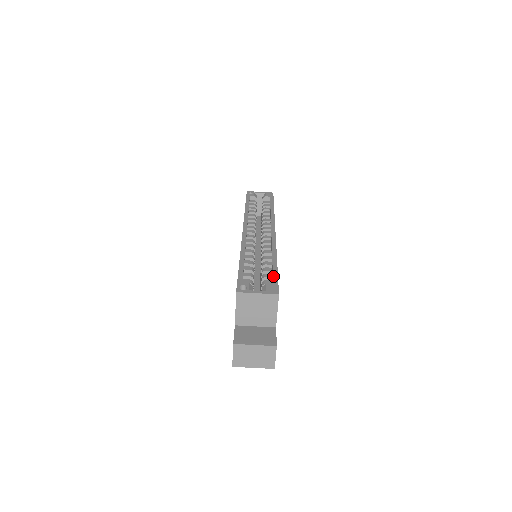
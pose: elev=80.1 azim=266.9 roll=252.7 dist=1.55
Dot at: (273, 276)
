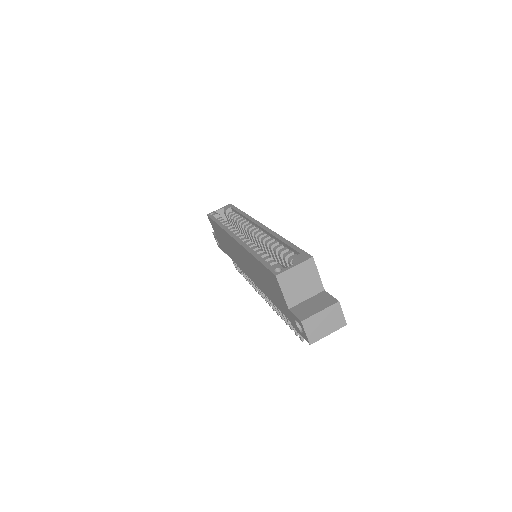
Dot at: (294, 249)
